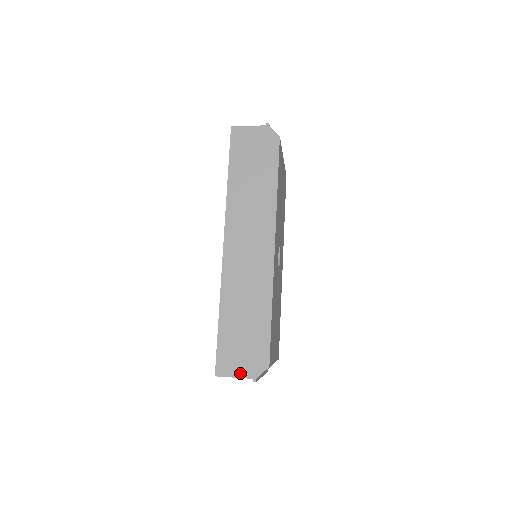
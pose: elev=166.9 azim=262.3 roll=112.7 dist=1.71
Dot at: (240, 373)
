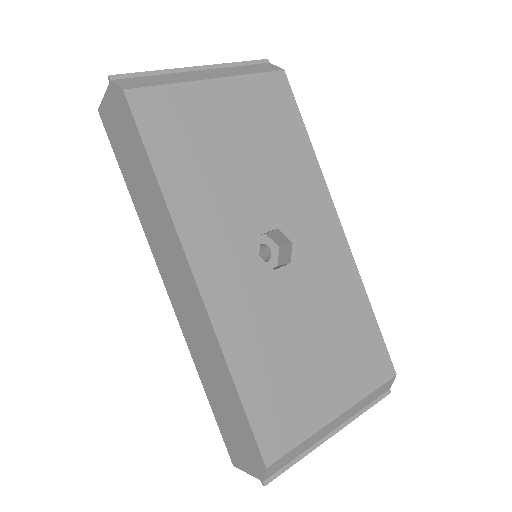
Dot at: (248, 468)
